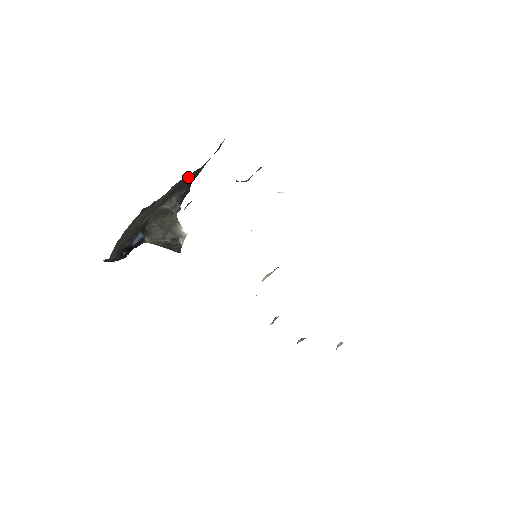
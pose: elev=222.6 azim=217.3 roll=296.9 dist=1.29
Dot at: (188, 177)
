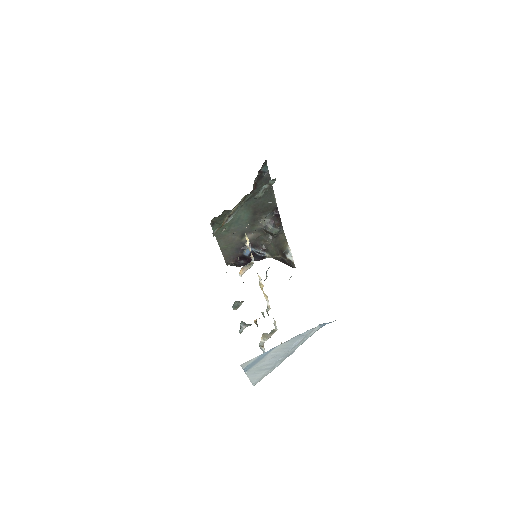
Dot at: (259, 202)
